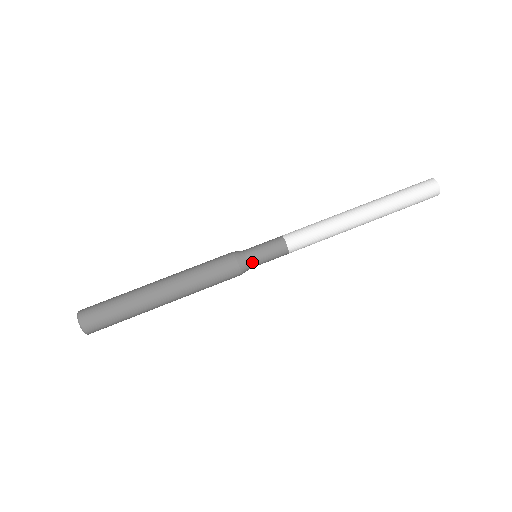
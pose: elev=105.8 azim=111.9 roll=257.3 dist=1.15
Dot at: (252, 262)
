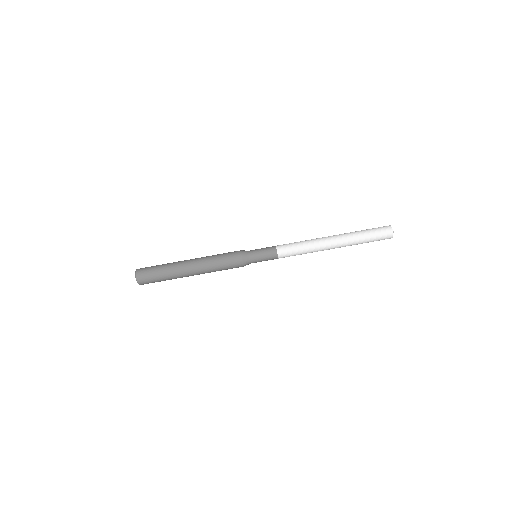
Dot at: (252, 259)
